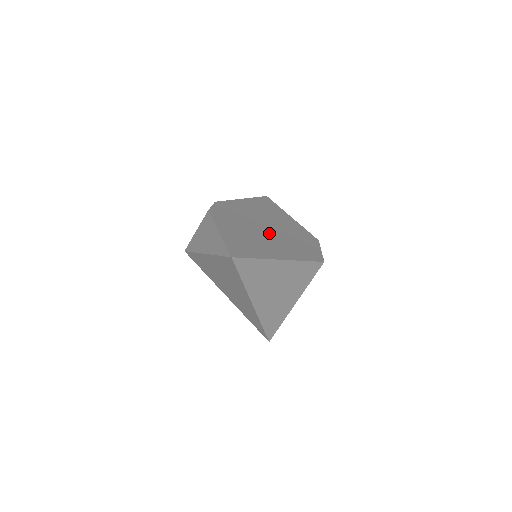
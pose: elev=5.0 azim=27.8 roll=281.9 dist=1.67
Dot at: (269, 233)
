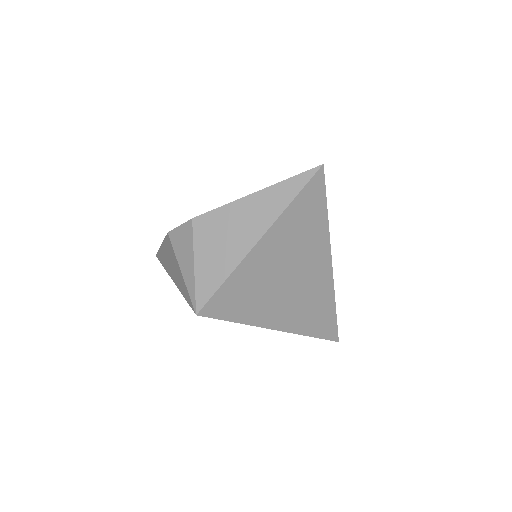
Dot at: occluded
